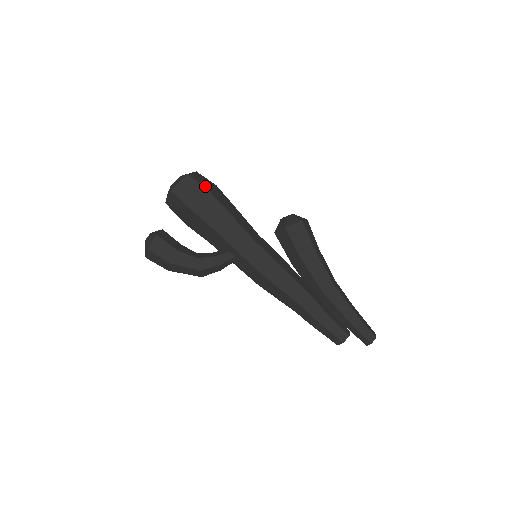
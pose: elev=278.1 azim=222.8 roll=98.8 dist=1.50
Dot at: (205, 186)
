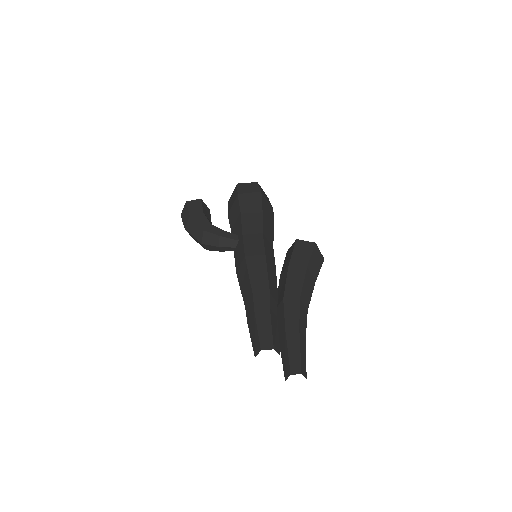
Dot at: (262, 192)
